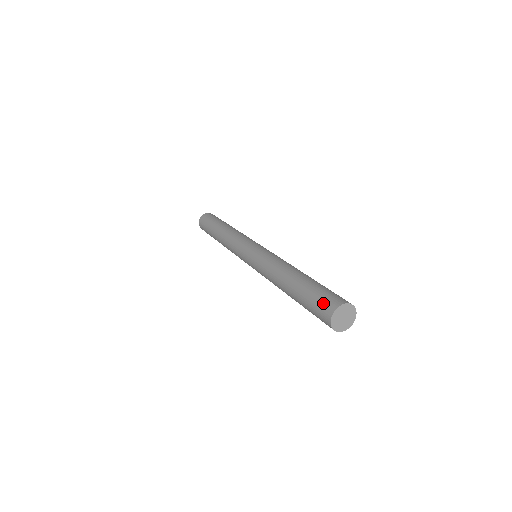
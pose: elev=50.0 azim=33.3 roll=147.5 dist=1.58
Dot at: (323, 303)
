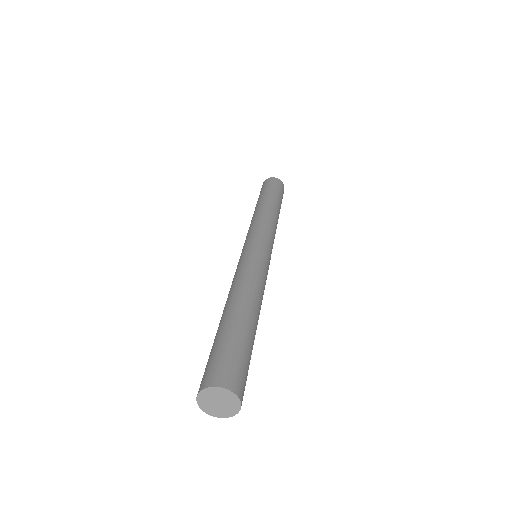
Dot at: (204, 373)
